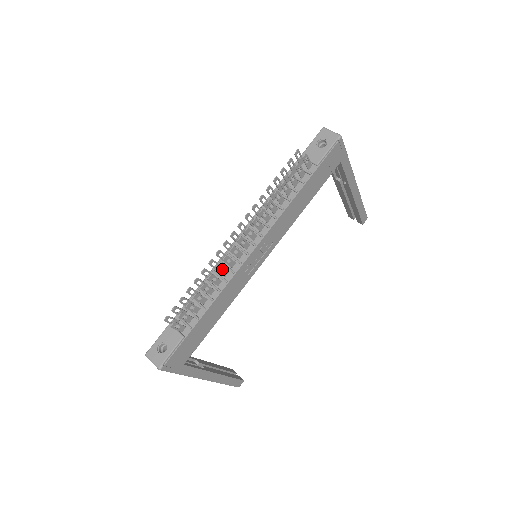
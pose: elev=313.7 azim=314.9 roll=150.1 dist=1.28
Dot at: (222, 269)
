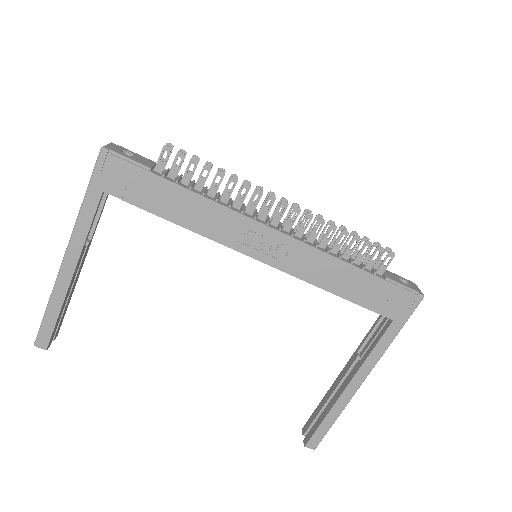
Dot at: occluded
